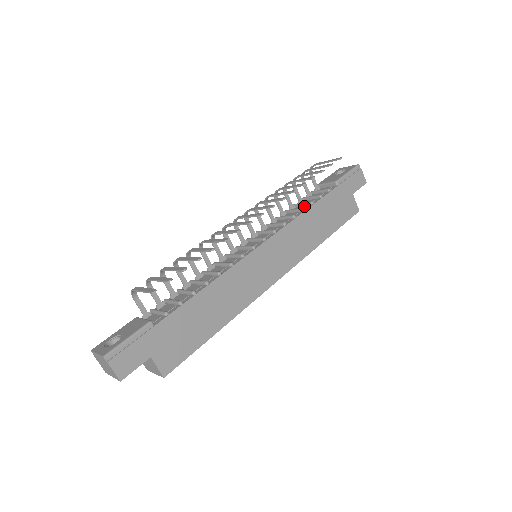
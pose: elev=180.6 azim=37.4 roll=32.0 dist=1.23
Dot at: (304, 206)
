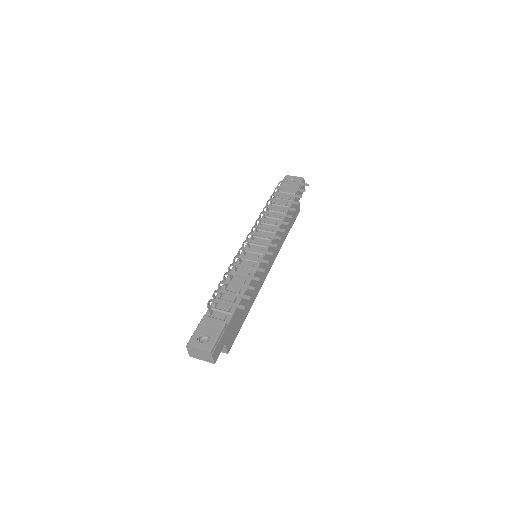
Dot at: occluded
